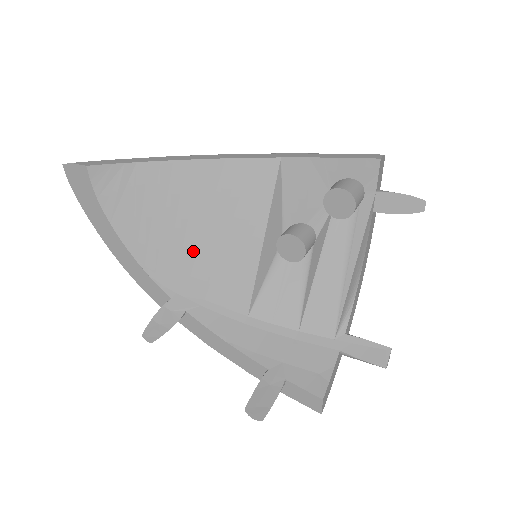
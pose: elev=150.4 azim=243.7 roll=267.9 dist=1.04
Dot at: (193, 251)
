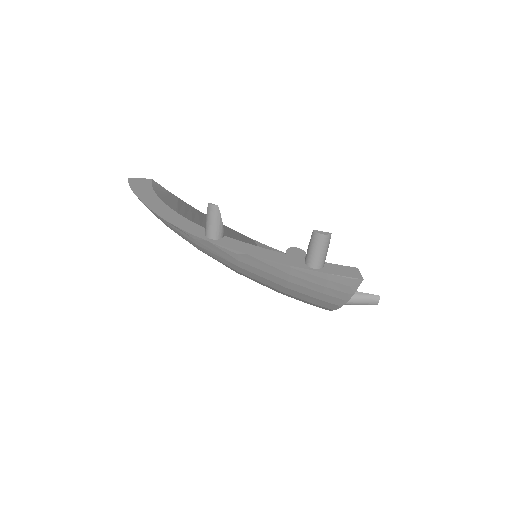
Dot at: occluded
